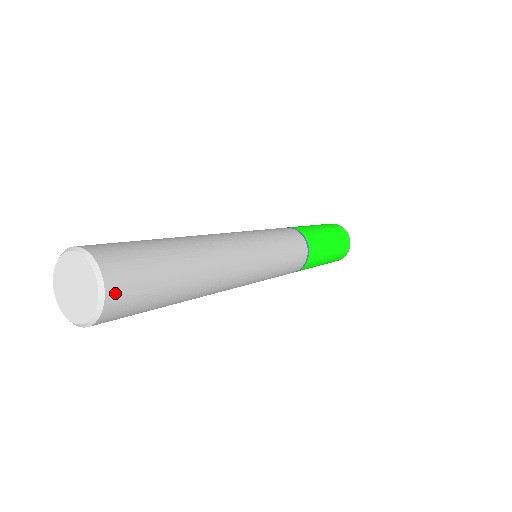
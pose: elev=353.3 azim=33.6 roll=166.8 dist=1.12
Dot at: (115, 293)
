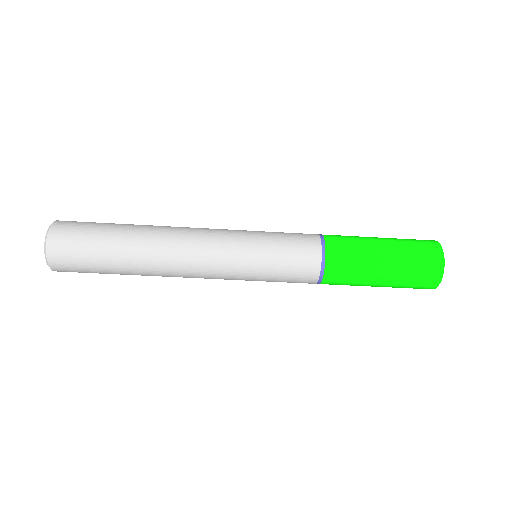
Dot at: (66, 221)
